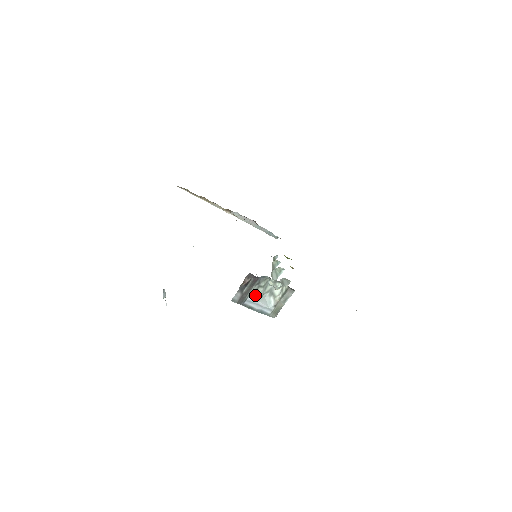
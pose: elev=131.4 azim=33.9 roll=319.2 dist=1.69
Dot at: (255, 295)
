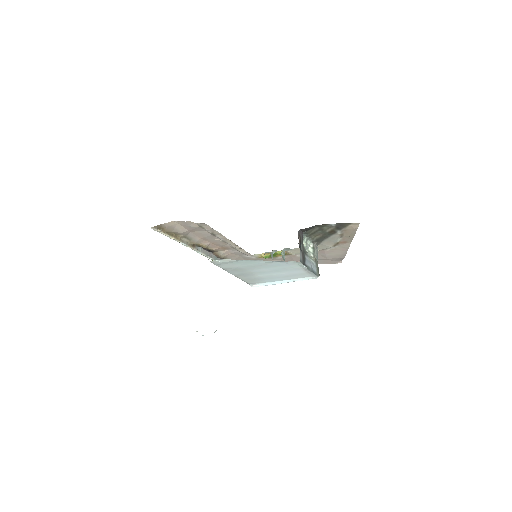
Dot at: (306, 254)
